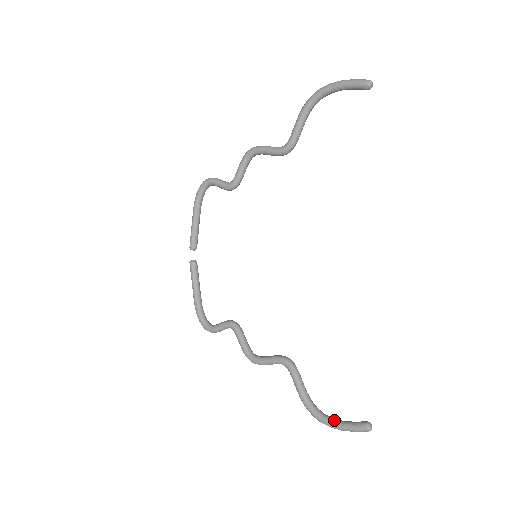
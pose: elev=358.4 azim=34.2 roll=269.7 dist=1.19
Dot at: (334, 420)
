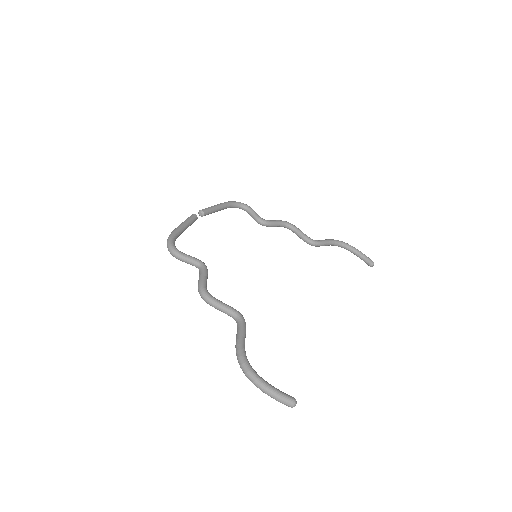
Dot at: occluded
